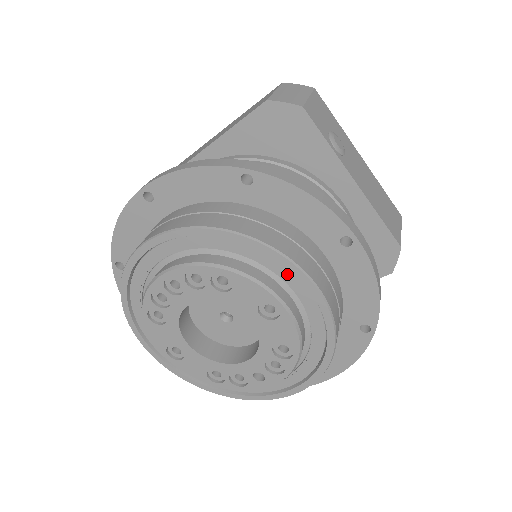
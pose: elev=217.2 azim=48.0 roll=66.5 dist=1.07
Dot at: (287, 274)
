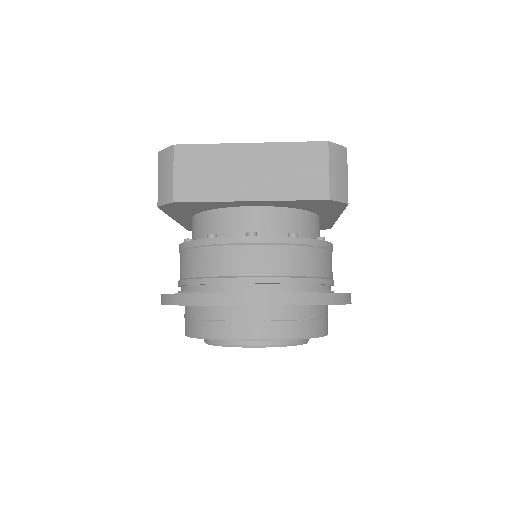
Dot at: occluded
